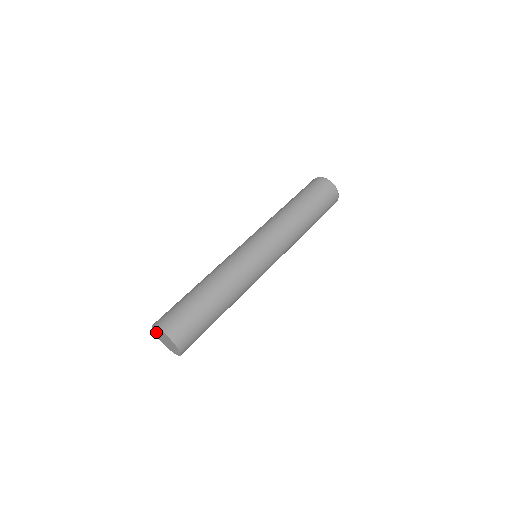
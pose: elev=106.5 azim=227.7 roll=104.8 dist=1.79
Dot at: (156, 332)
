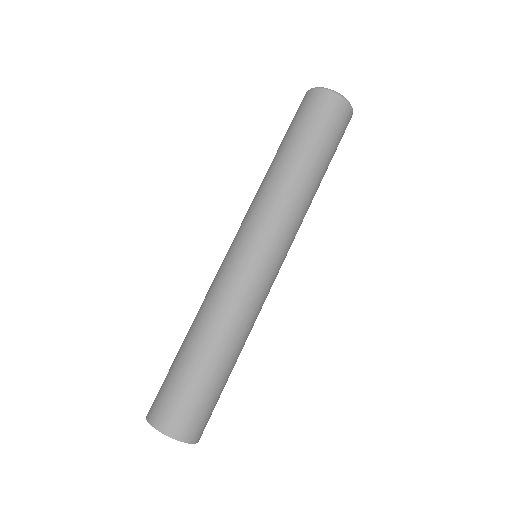
Dot at: occluded
